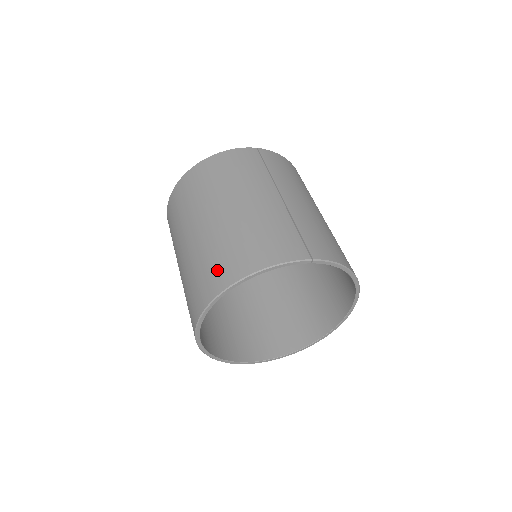
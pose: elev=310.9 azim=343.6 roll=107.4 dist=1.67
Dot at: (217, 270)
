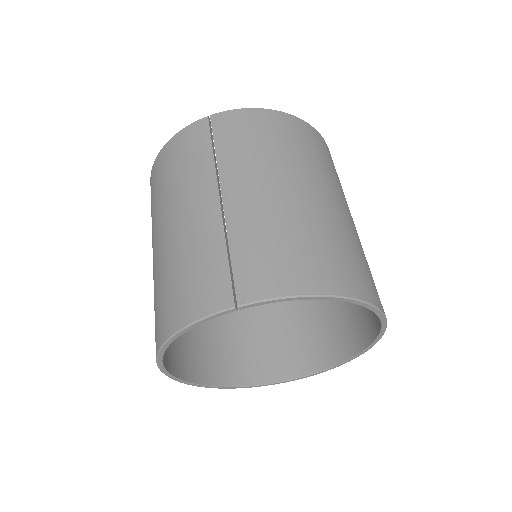
Dot at: (155, 324)
